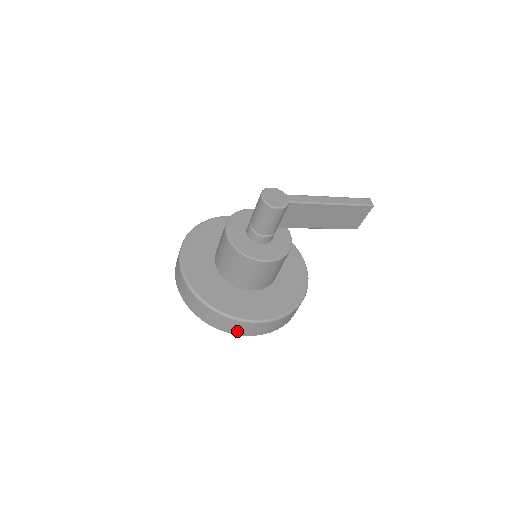
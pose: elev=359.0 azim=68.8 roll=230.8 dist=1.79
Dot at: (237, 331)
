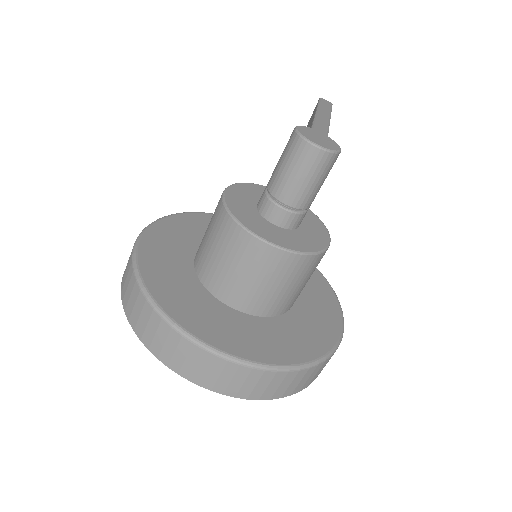
Dot at: occluded
